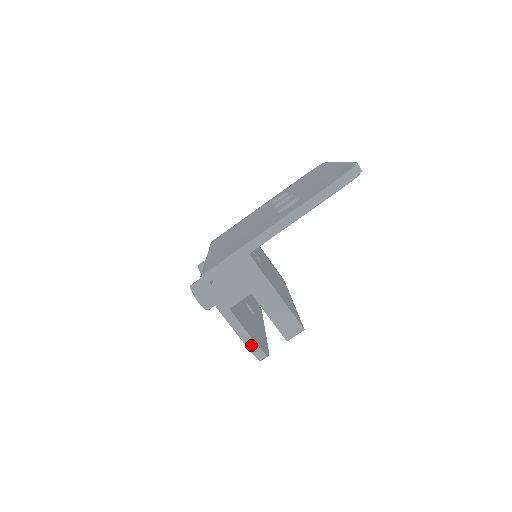
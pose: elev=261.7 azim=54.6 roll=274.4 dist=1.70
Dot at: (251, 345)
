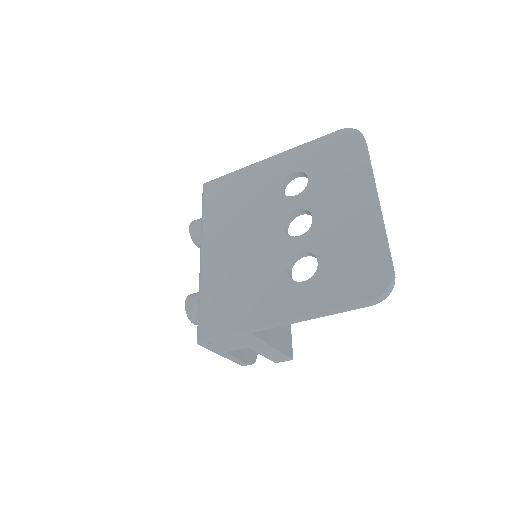
Dot at: (242, 364)
